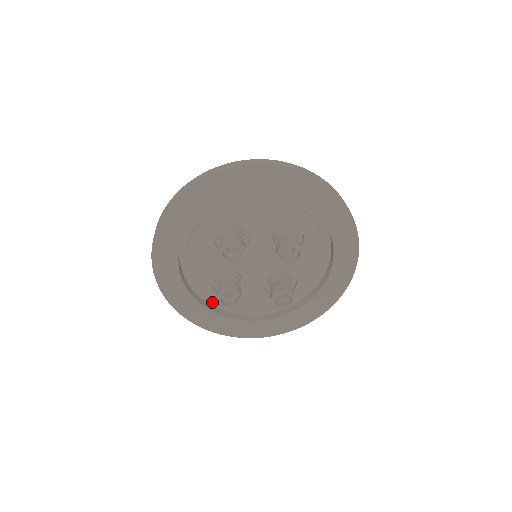
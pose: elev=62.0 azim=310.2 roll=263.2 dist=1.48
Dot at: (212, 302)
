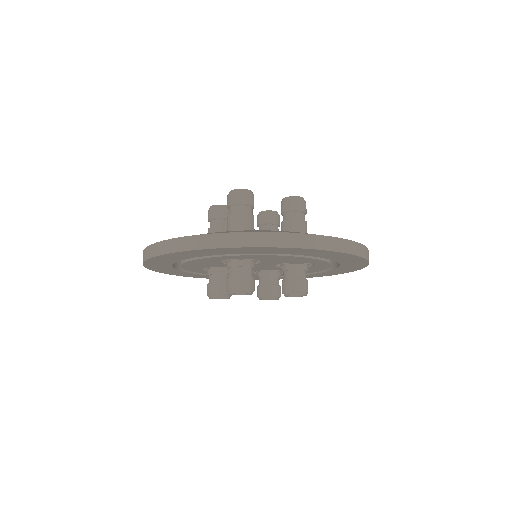
Dot at: (196, 272)
